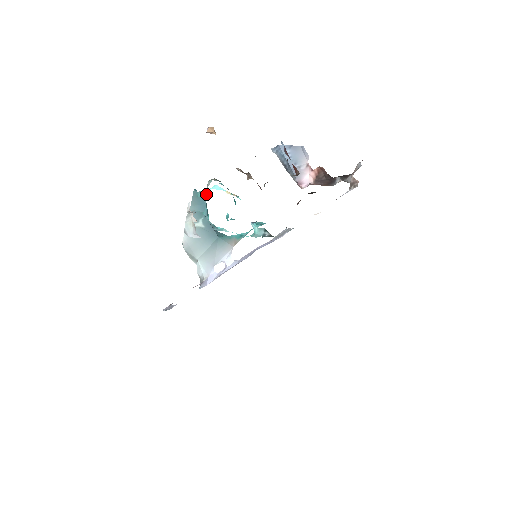
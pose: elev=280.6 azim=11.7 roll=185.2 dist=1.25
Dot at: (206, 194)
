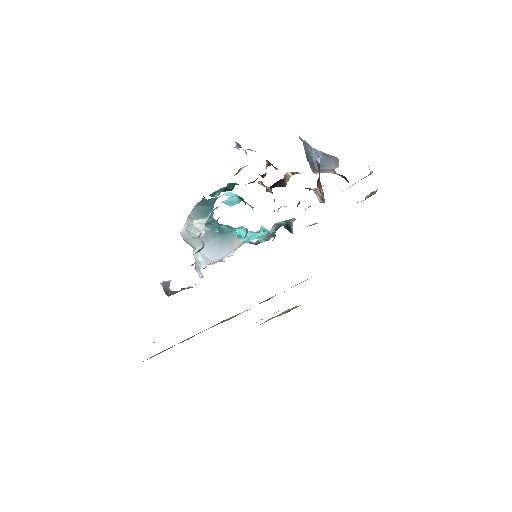
Dot at: (216, 199)
